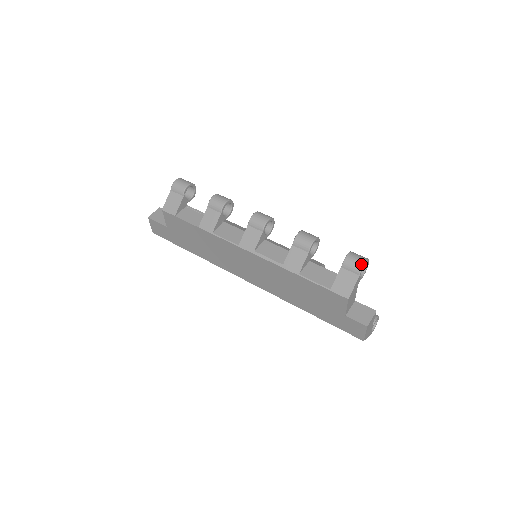
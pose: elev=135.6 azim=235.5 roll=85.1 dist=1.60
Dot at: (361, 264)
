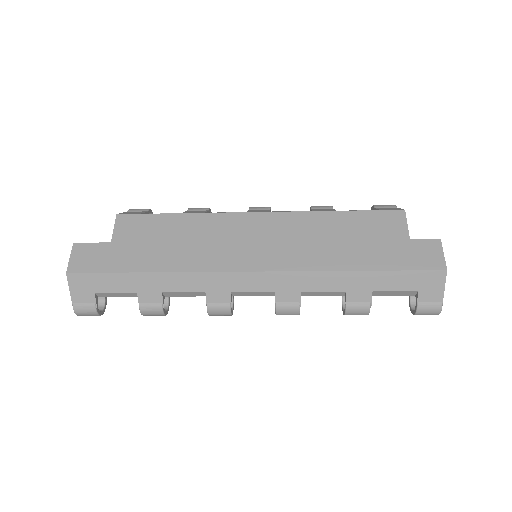
Dot at: occluded
